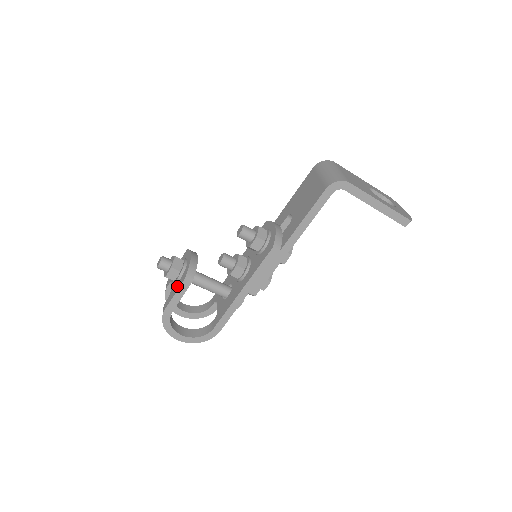
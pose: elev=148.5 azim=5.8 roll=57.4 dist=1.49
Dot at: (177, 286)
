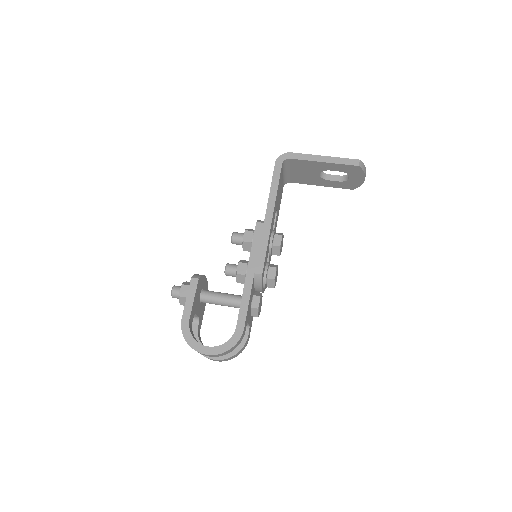
Dot at: occluded
